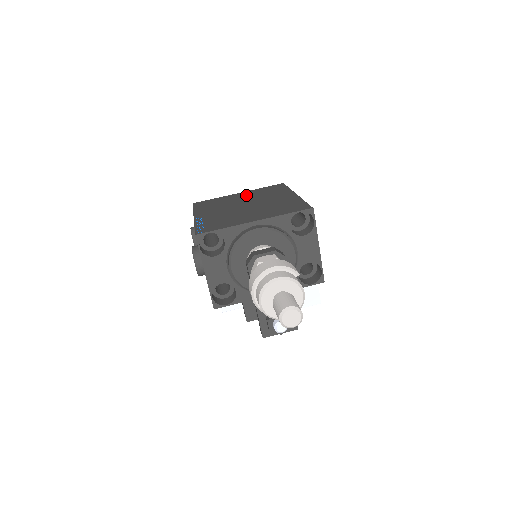
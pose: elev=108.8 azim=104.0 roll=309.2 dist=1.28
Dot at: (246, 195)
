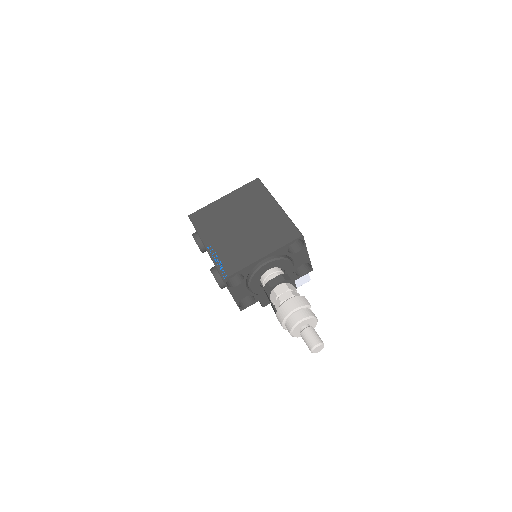
Dot at: (233, 203)
